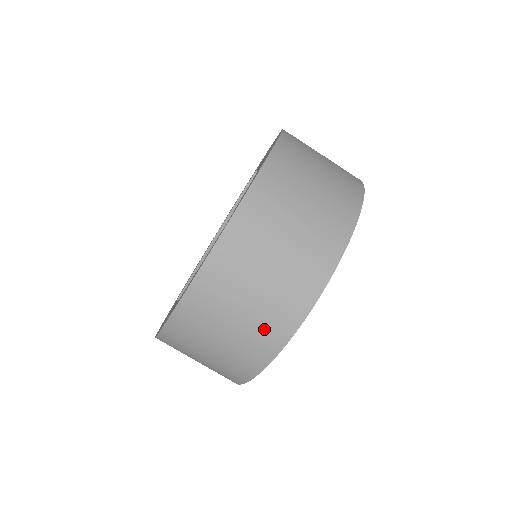
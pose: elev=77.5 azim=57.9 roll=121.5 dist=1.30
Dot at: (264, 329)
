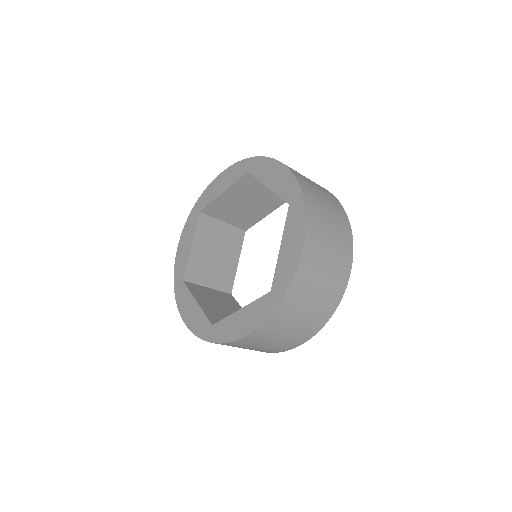
Dot at: (290, 342)
